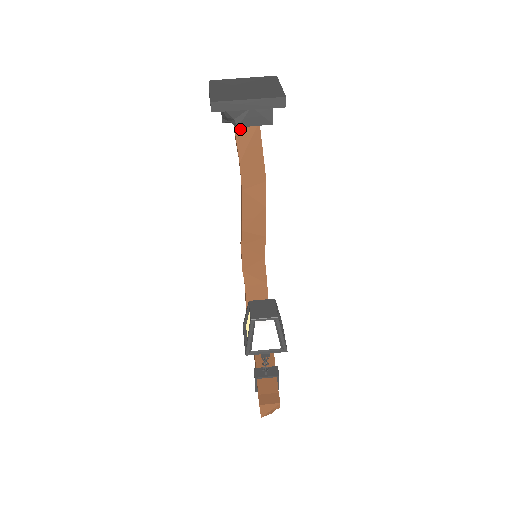
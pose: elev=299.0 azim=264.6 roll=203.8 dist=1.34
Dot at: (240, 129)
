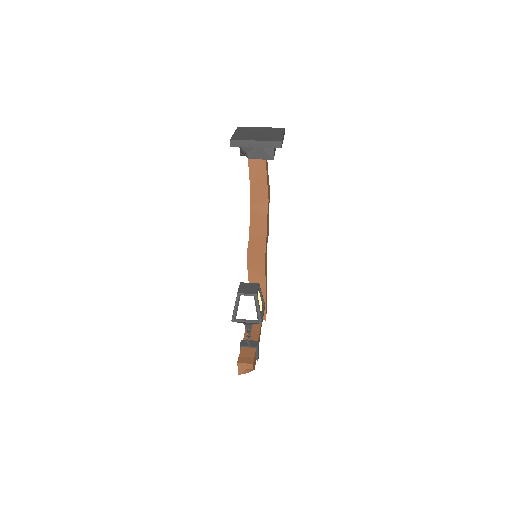
Dot at: (252, 161)
